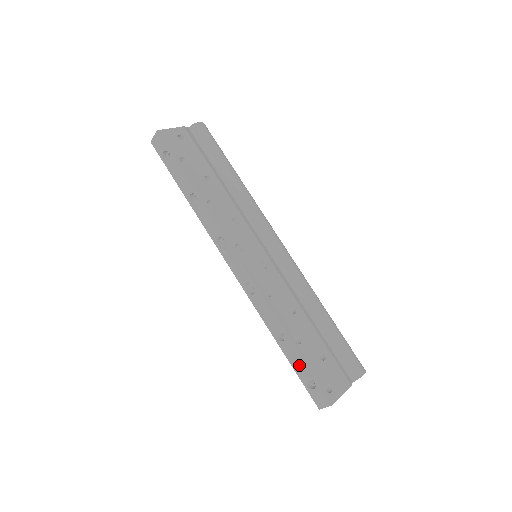
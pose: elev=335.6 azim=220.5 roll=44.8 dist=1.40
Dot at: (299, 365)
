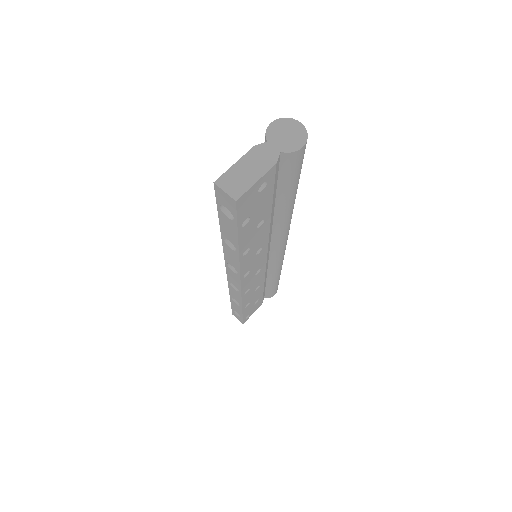
Dot at: (237, 310)
